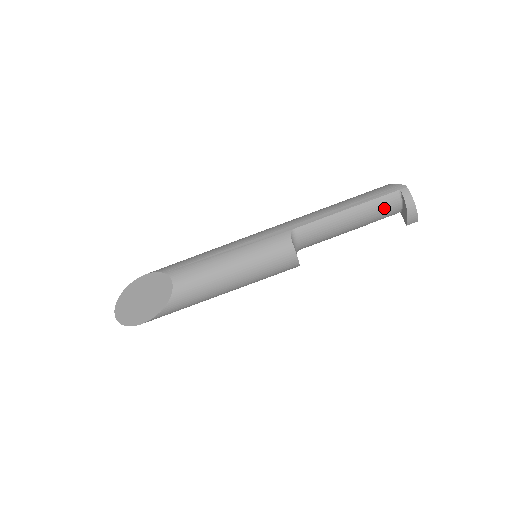
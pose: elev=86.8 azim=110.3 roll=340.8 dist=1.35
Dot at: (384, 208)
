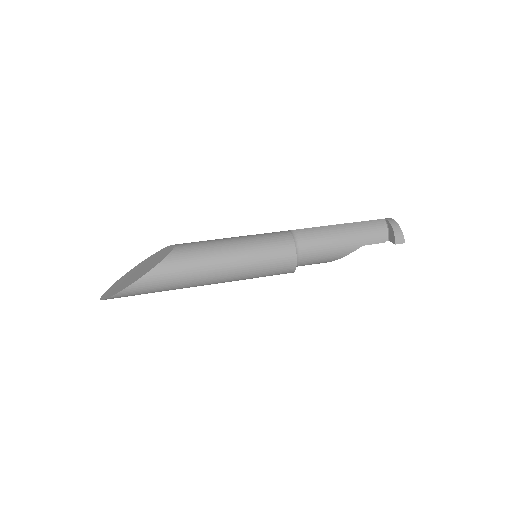
Dot at: (372, 229)
